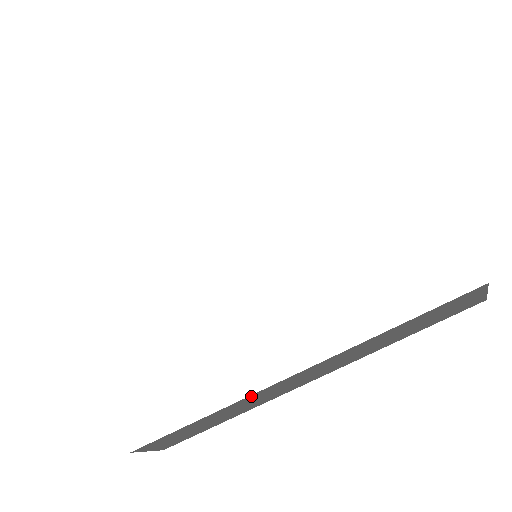
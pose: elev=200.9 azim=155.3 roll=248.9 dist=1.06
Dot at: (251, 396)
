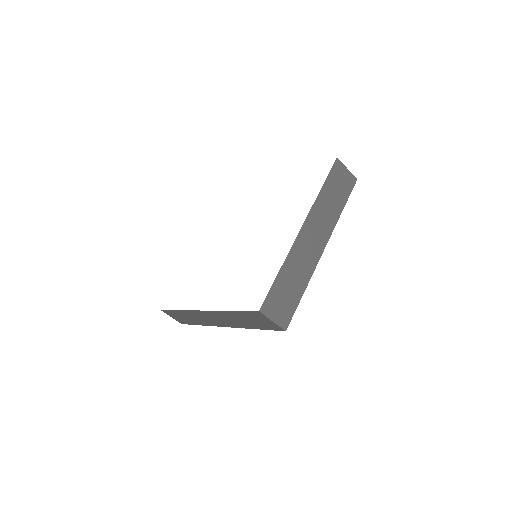
Dot at: (192, 311)
